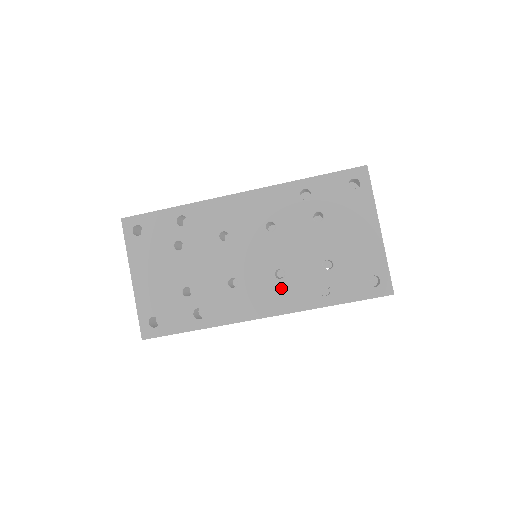
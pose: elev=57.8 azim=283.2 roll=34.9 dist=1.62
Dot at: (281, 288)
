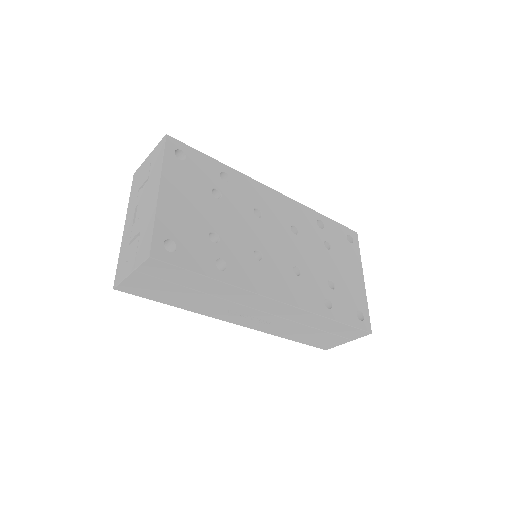
Dot at: (297, 283)
